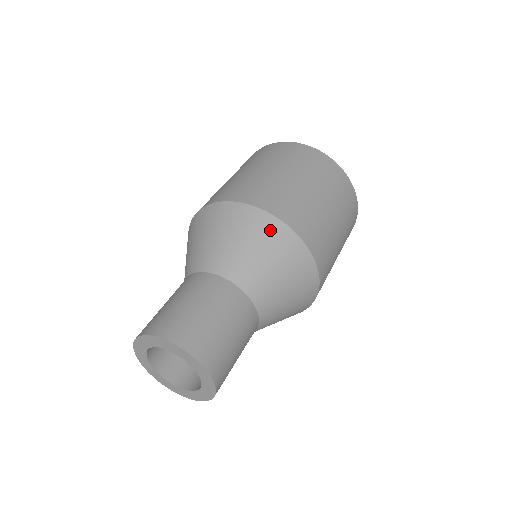
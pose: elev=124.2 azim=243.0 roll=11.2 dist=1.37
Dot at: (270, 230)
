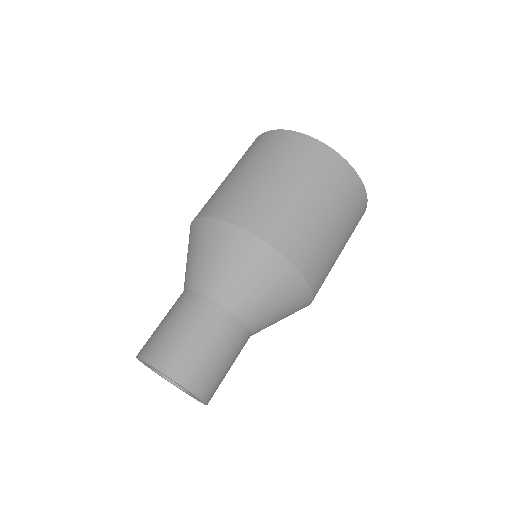
Dot at: (216, 233)
